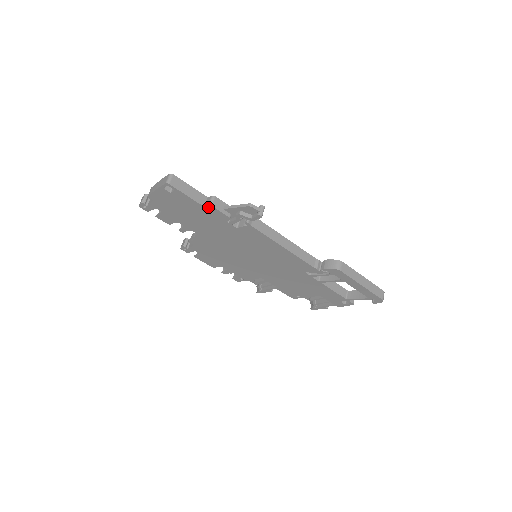
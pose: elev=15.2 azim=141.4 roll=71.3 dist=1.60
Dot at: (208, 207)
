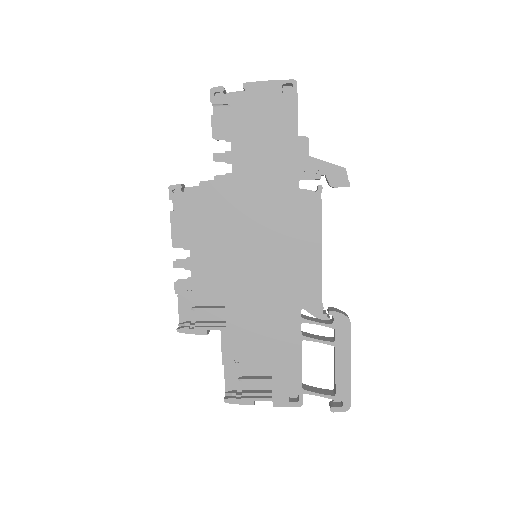
Dot at: (302, 139)
